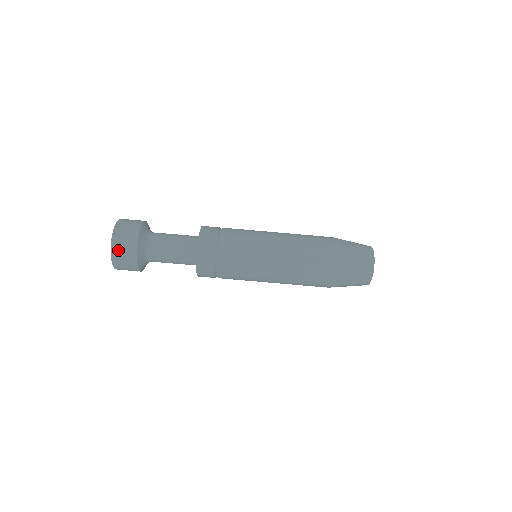
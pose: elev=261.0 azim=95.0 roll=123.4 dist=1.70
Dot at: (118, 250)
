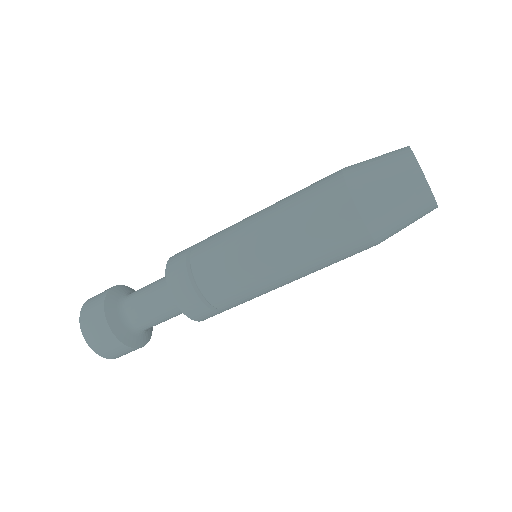
Dot at: (113, 355)
